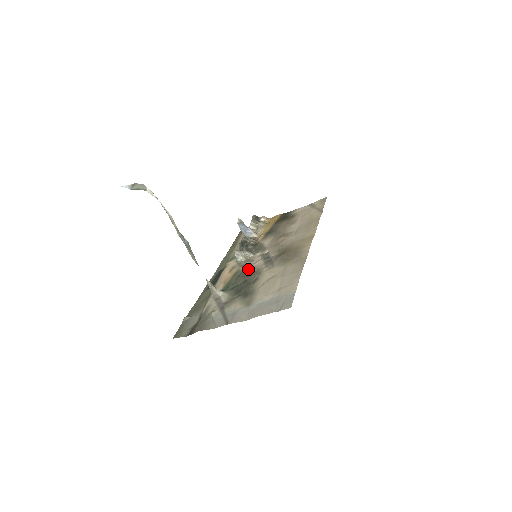
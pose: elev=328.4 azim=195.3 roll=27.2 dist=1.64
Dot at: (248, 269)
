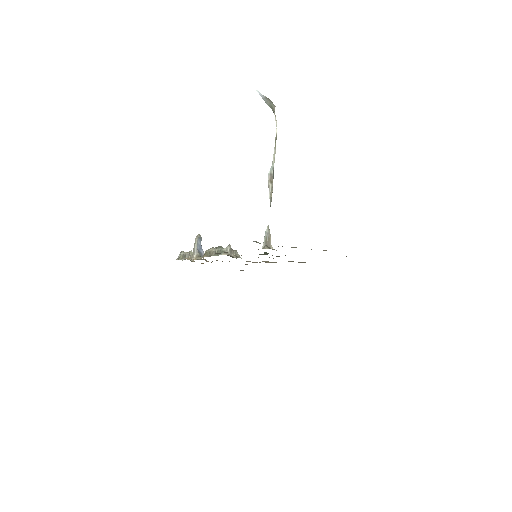
Dot at: occluded
